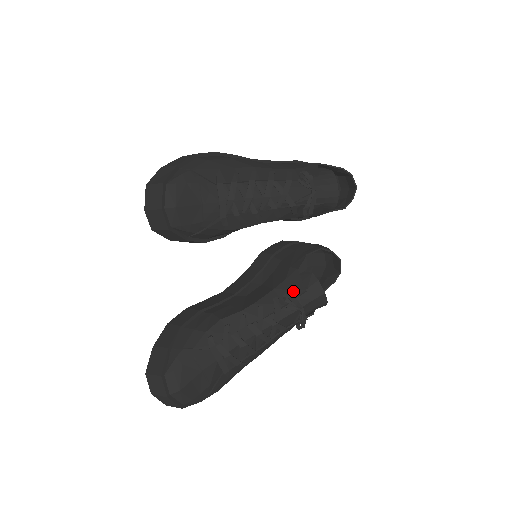
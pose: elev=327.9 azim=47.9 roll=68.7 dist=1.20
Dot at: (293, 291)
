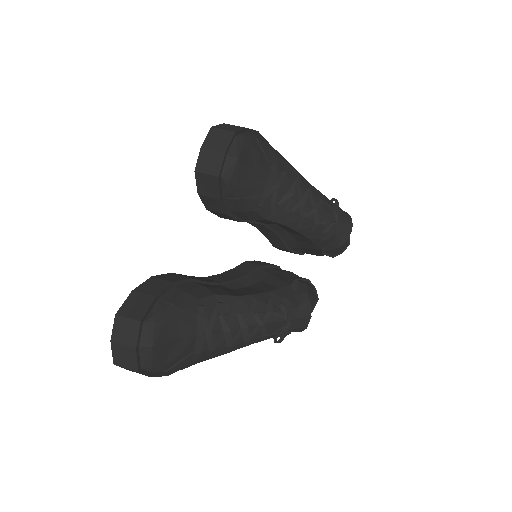
Dot at: occluded
